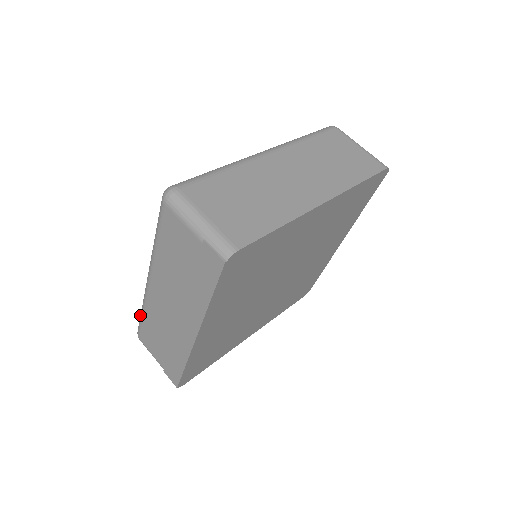
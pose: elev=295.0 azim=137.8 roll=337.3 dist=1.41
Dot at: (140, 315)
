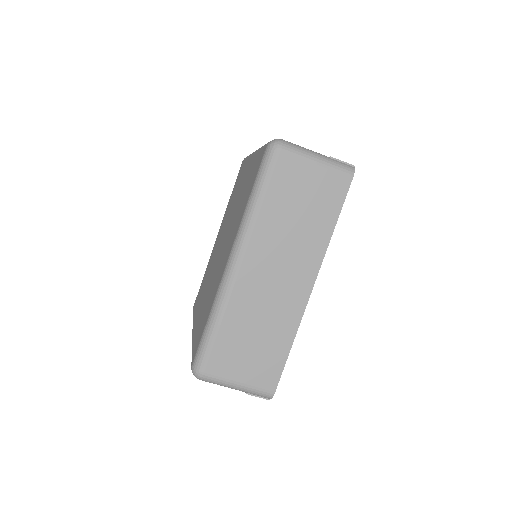
Dot at: occluded
